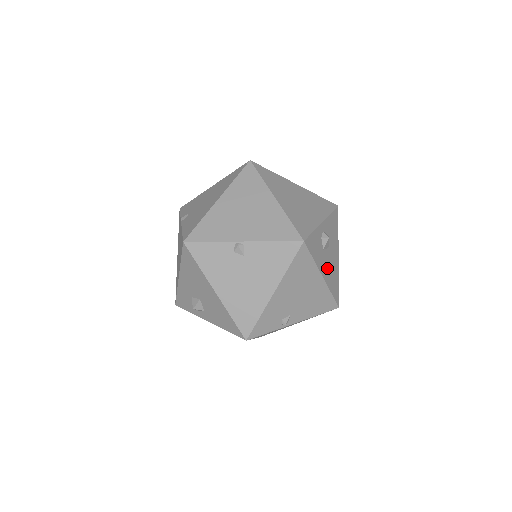
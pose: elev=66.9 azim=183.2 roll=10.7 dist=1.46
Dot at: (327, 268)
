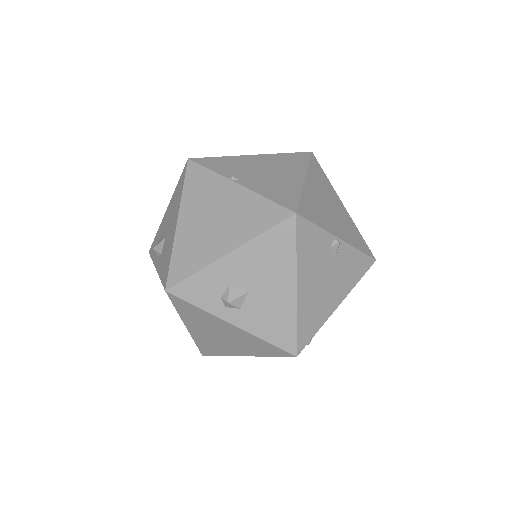
Dot at: occluded
